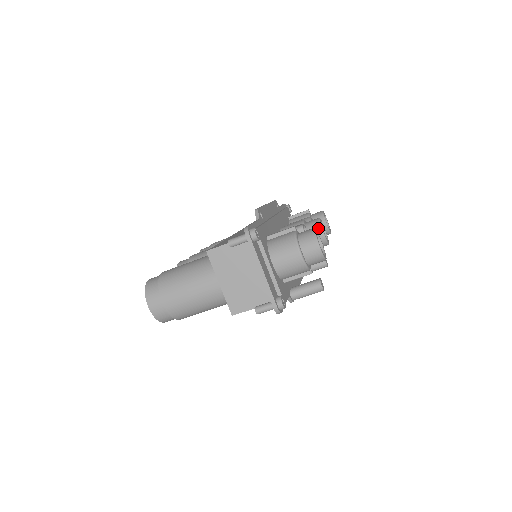
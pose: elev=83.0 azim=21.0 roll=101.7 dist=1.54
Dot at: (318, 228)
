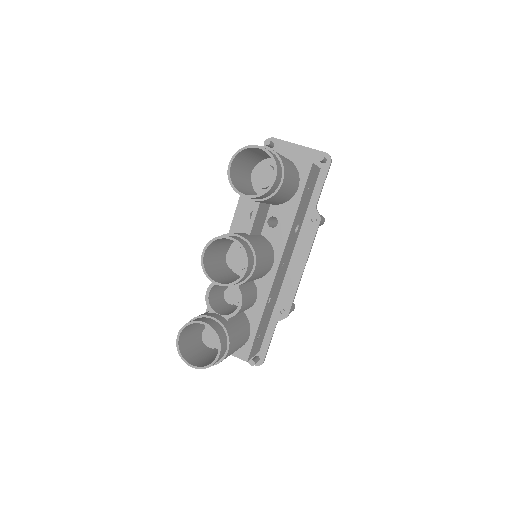
Dot at: occluded
